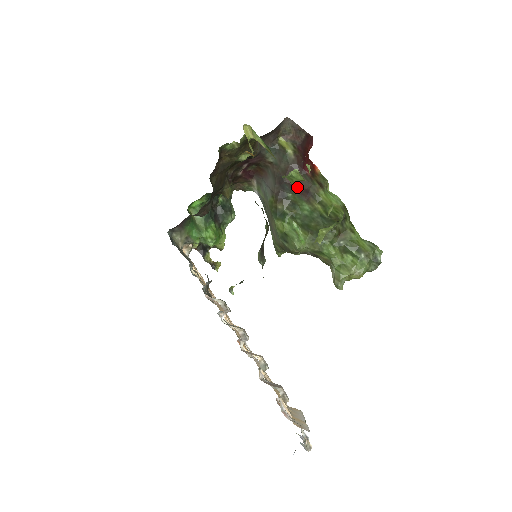
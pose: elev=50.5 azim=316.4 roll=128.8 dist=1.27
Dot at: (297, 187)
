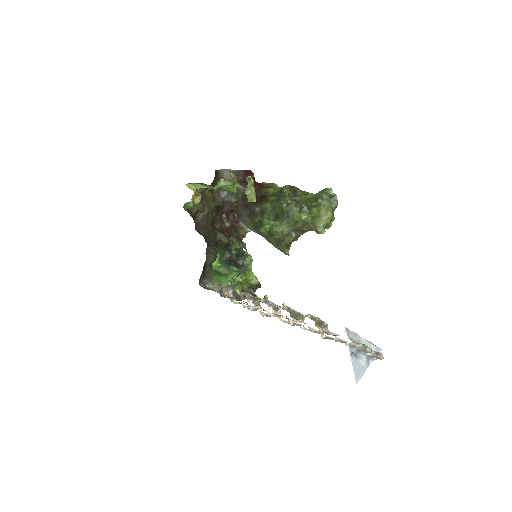
Dot at: (256, 200)
